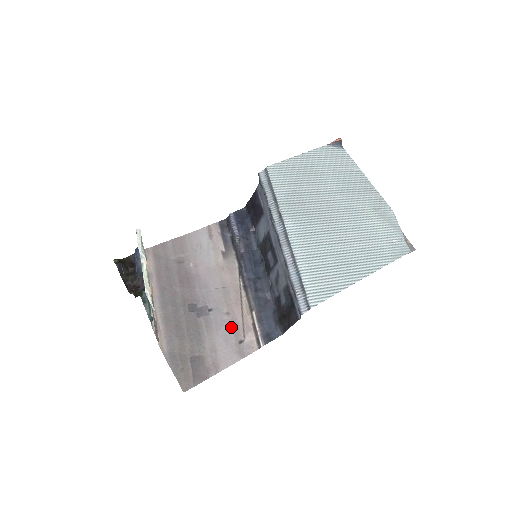
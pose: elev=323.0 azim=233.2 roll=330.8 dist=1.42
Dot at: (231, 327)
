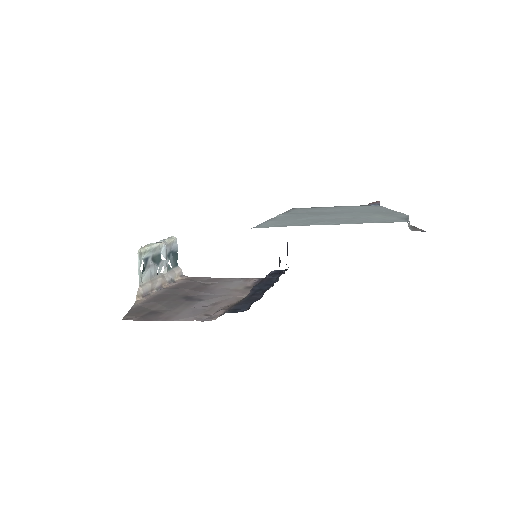
Dot at: (208, 308)
